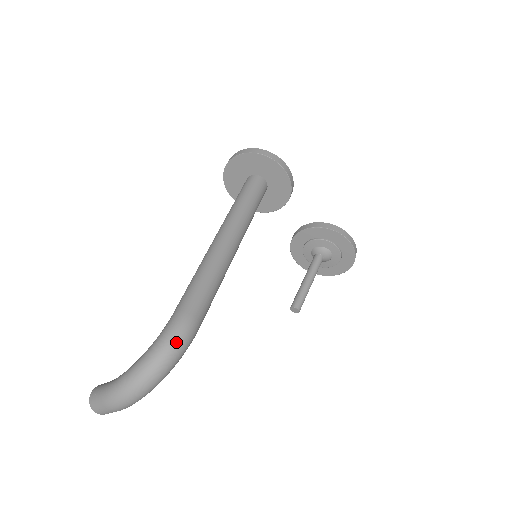
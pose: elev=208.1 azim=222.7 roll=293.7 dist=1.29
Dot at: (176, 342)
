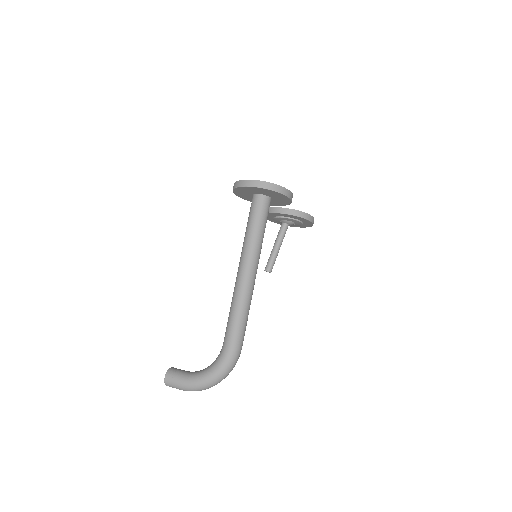
Dot at: (233, 365)
